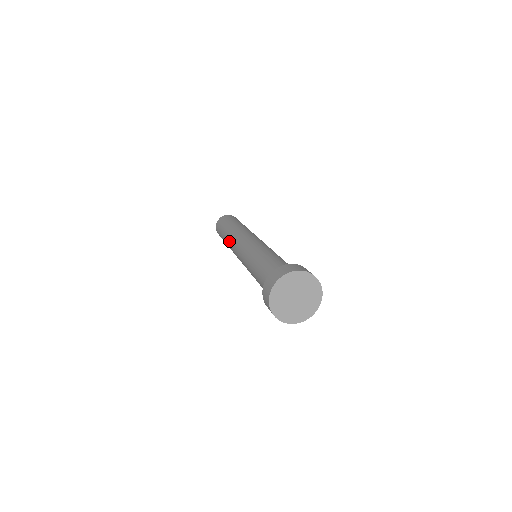
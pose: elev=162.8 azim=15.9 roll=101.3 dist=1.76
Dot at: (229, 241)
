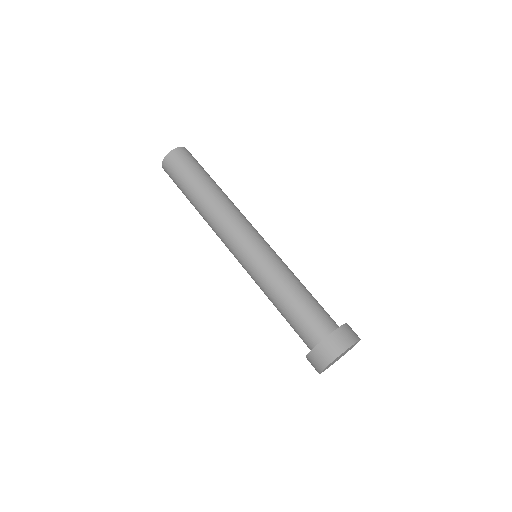
Dot at: (212, 212)
